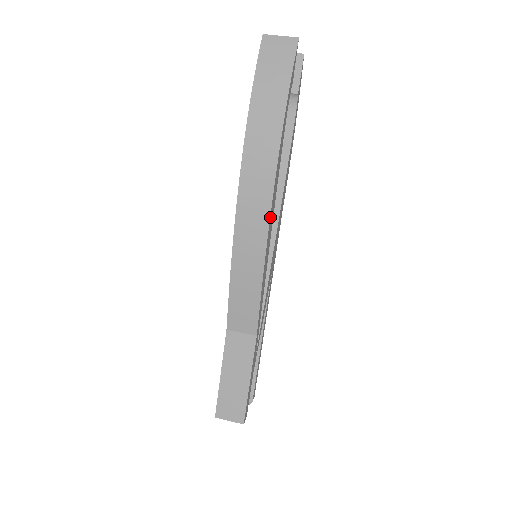
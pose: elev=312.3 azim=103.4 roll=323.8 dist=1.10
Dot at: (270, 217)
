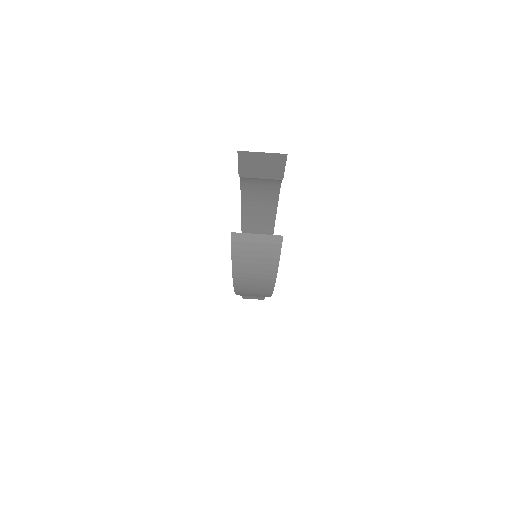
Dot at: occluded
